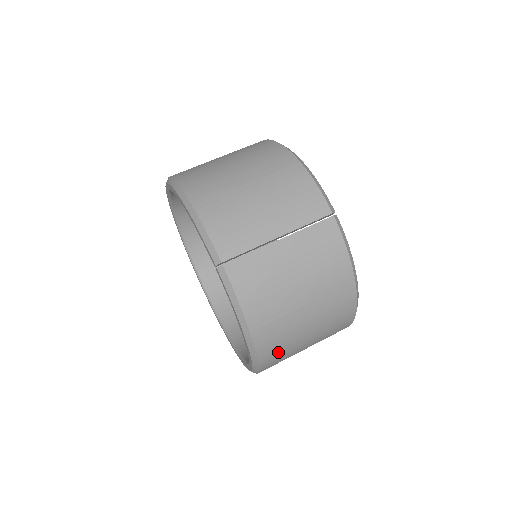
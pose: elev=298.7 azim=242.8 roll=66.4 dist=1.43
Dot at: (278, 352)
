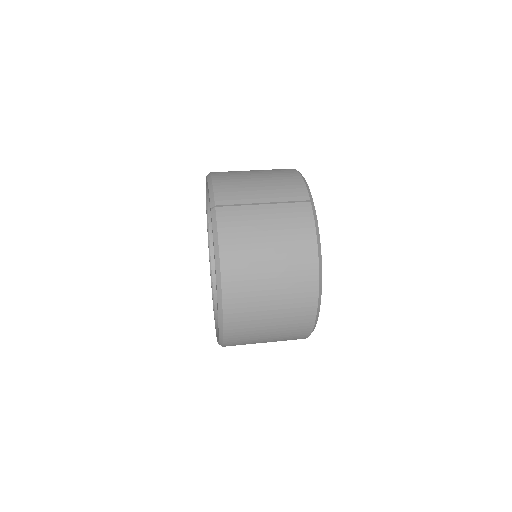
Dot at: (241, 302)
